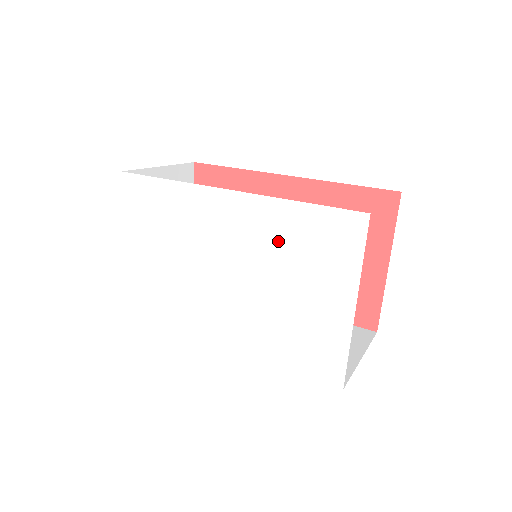
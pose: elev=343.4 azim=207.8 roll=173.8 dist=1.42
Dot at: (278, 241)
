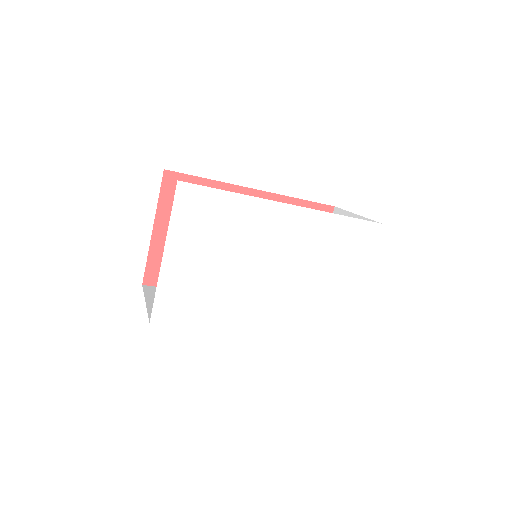
Dot at: (321, 243)
